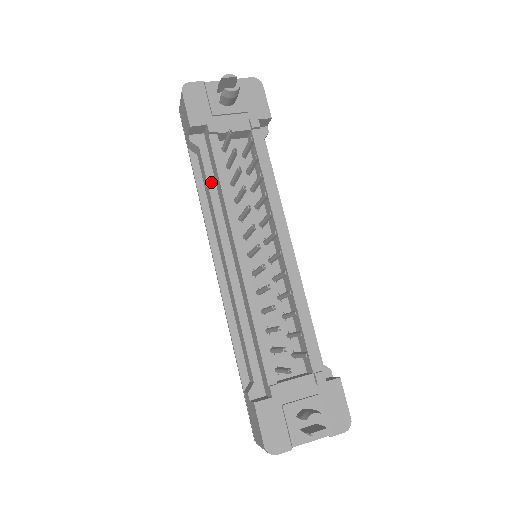
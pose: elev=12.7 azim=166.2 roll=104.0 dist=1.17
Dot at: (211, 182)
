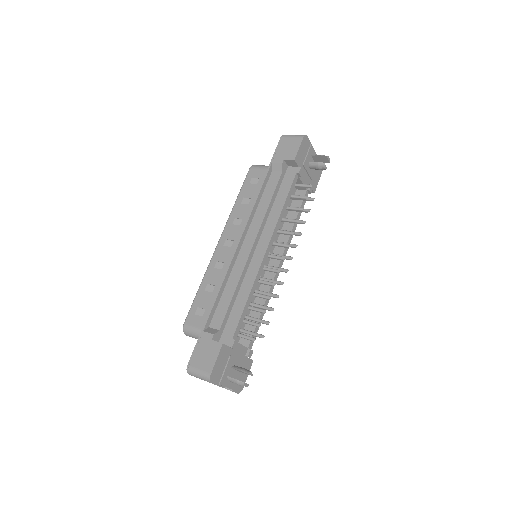
Dot at: (274, 196)
